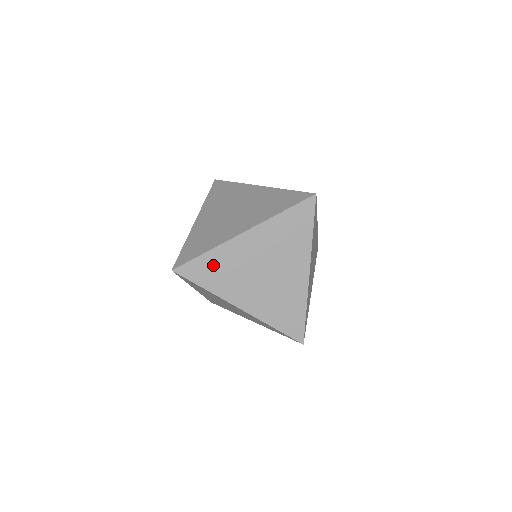
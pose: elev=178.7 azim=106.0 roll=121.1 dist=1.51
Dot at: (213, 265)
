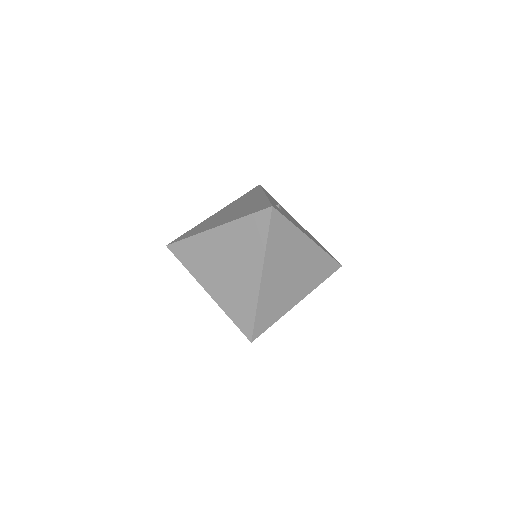
Dot at: (192, 249)
